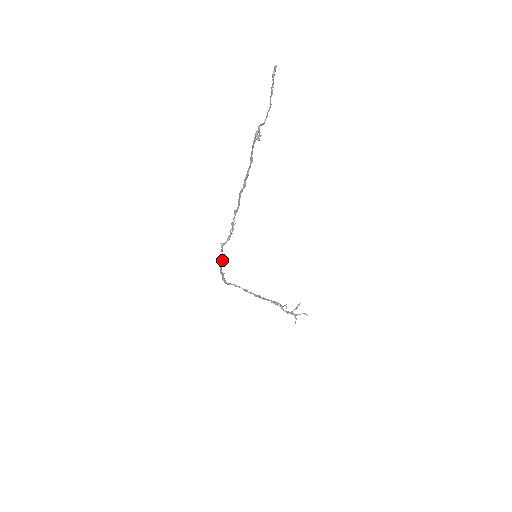
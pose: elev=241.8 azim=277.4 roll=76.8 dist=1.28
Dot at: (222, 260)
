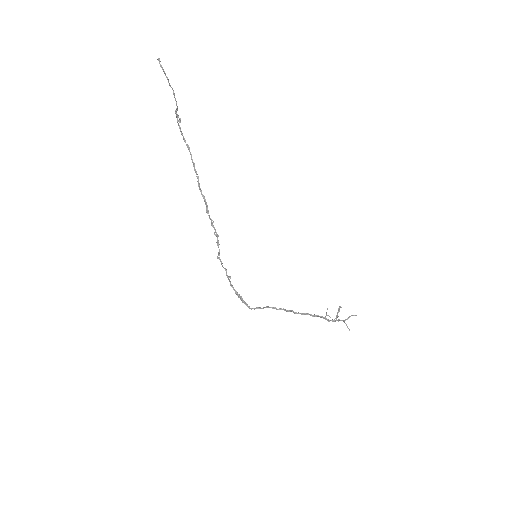
Dot at: (228, 276)
